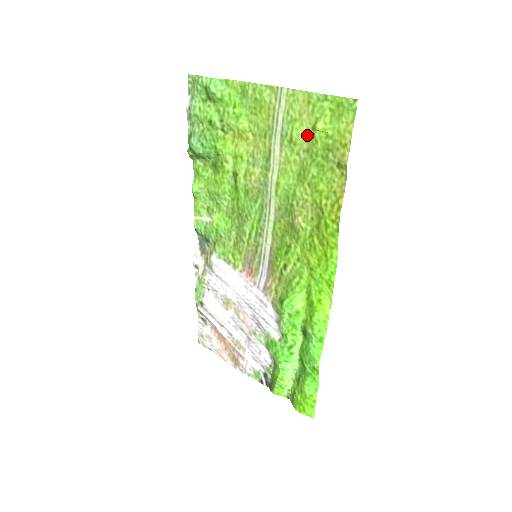
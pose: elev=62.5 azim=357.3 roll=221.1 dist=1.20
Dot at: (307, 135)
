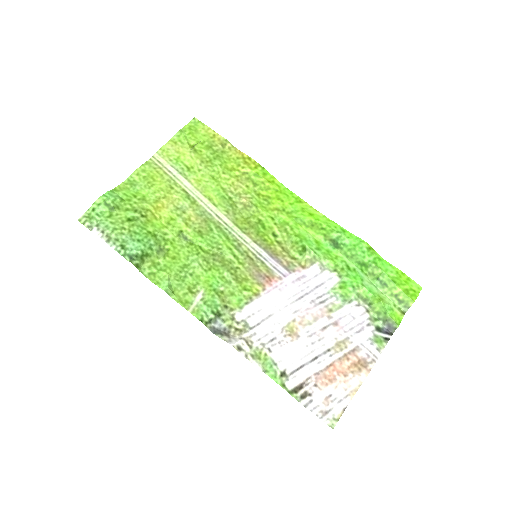
Dot at: (193, 155)
